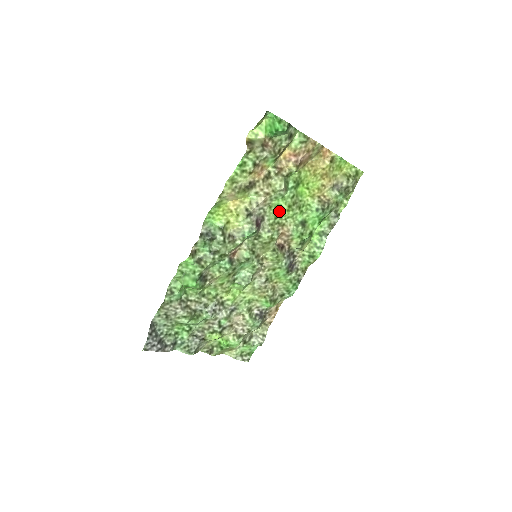
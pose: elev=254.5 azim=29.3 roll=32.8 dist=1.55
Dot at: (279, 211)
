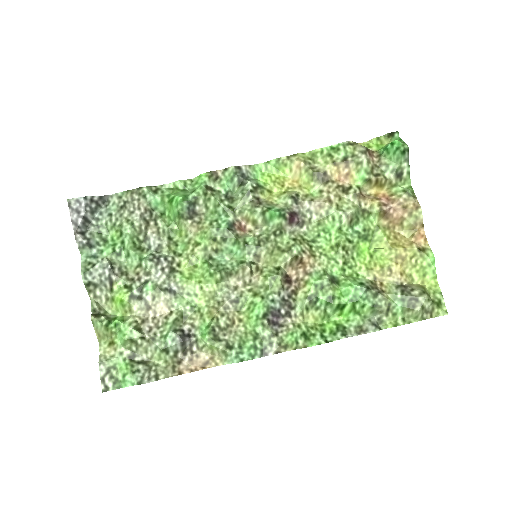
Dot at: (323, 238)
